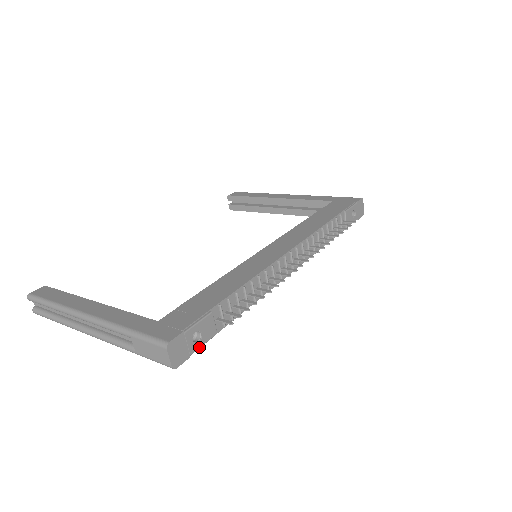
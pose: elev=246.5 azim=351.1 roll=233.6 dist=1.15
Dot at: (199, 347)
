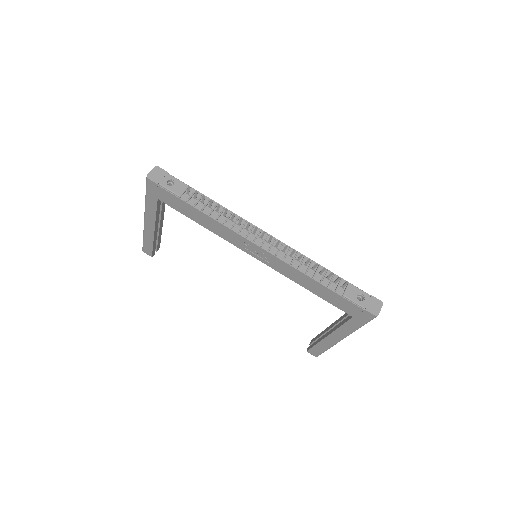
Dot at: (166, 187)
